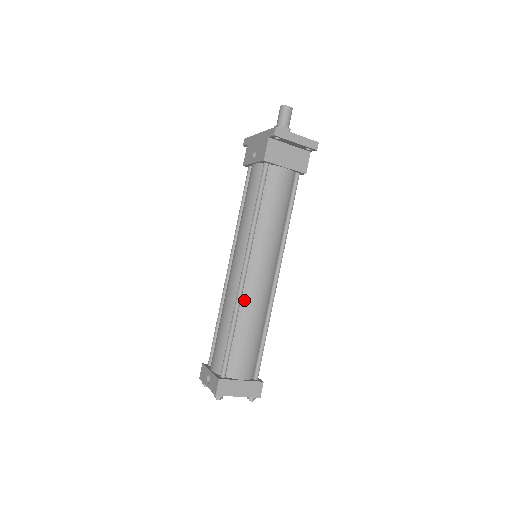
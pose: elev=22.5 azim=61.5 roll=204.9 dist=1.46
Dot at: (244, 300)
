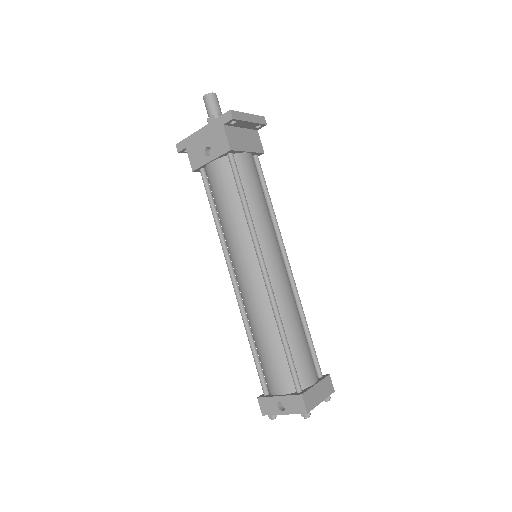
Dot at: (278, 302)
